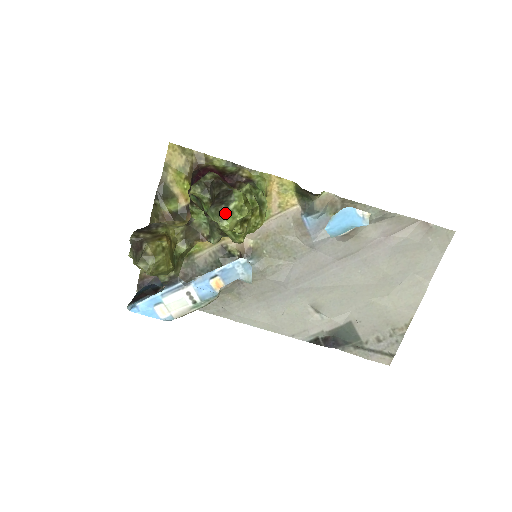
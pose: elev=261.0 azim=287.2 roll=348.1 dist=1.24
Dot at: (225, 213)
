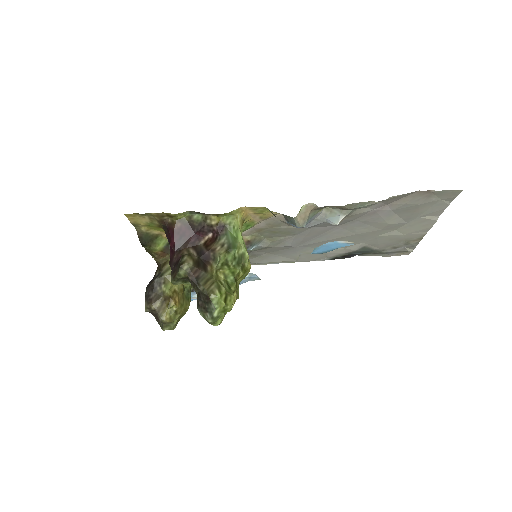
Dot at: (212, 321)
